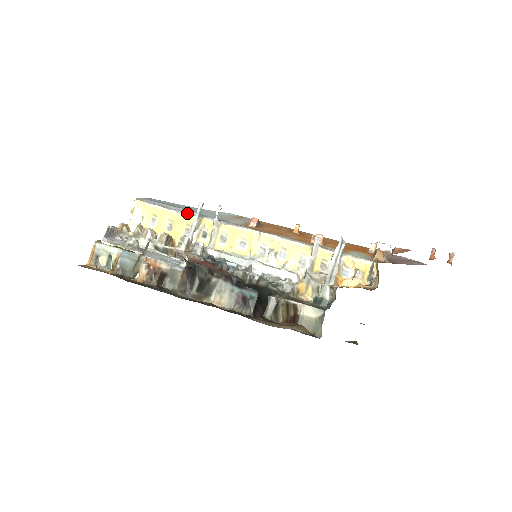
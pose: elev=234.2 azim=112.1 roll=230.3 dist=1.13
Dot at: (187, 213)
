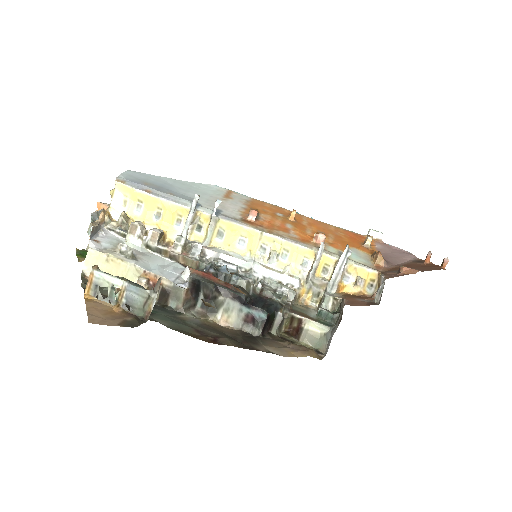
Dot at: (179, 203)
